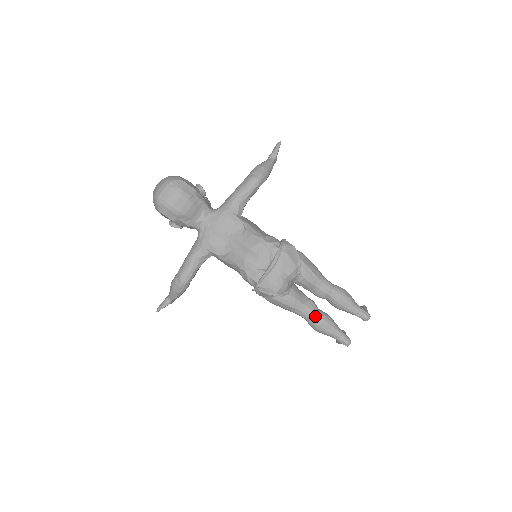
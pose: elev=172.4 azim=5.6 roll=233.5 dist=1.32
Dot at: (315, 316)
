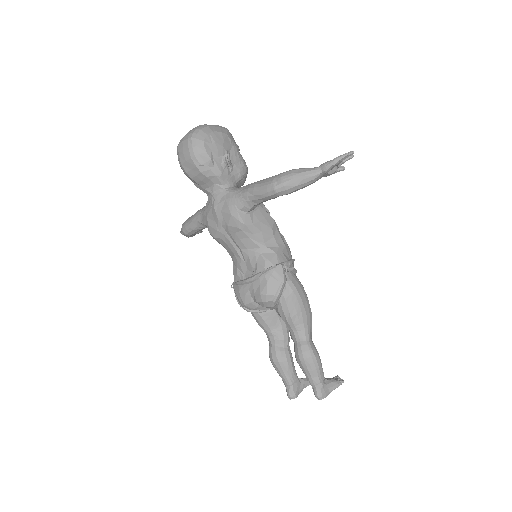
Dot at: (273, 350)
